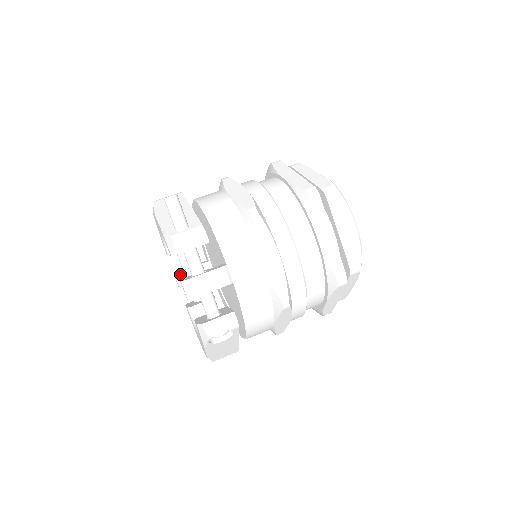
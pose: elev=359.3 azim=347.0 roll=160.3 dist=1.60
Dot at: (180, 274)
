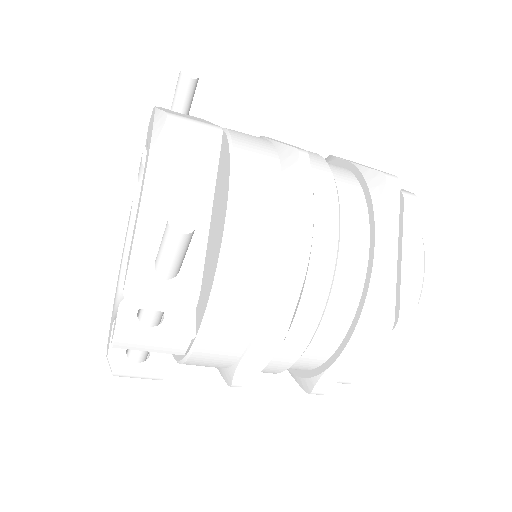
Dot at: occluded
